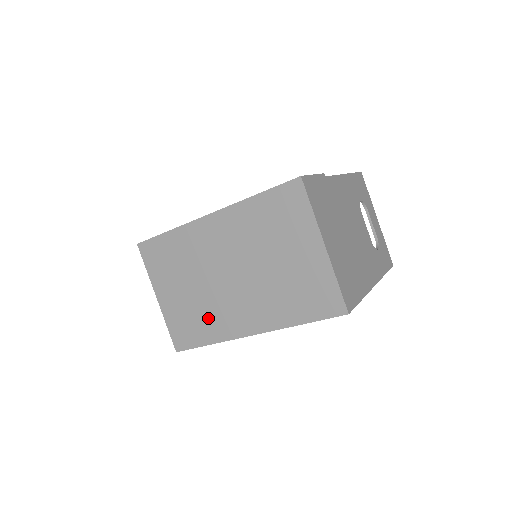
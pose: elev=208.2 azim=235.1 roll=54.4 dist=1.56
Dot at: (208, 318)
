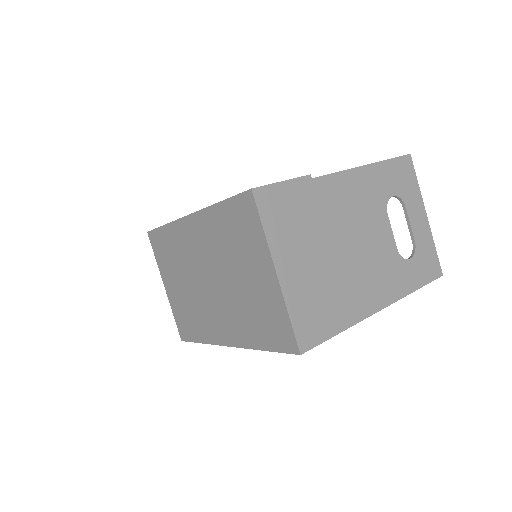
Dot at: (198, 318)
